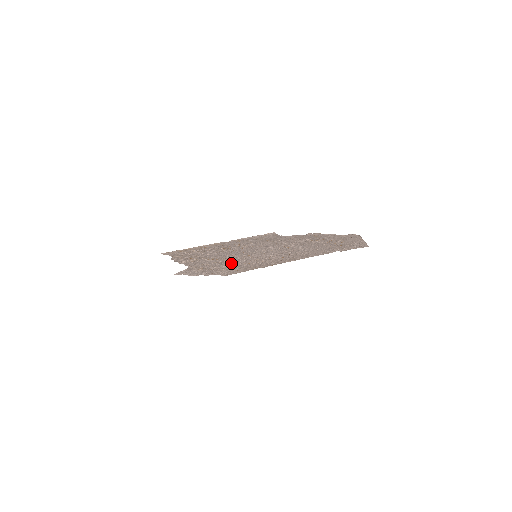
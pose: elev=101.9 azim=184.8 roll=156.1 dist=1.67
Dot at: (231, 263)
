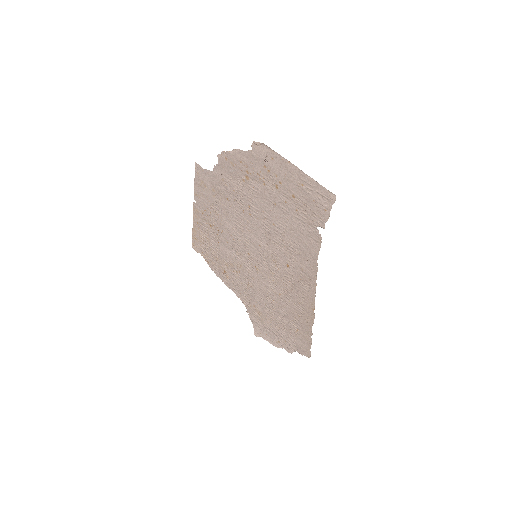
Dot at: (264, 291)
